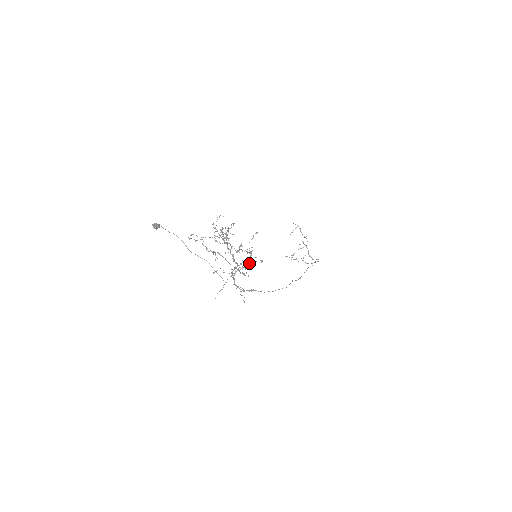
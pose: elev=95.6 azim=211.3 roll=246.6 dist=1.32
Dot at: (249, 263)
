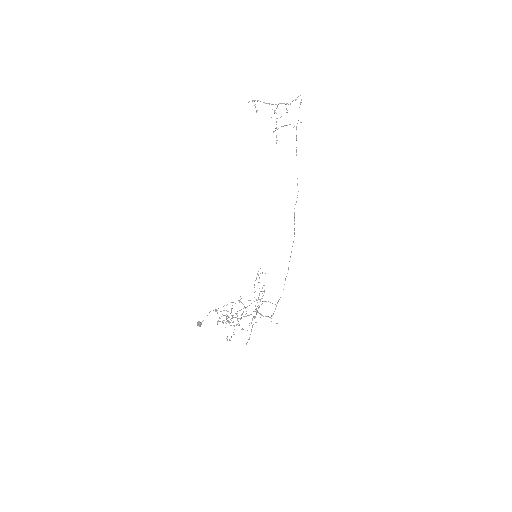
Dot at: occluded
